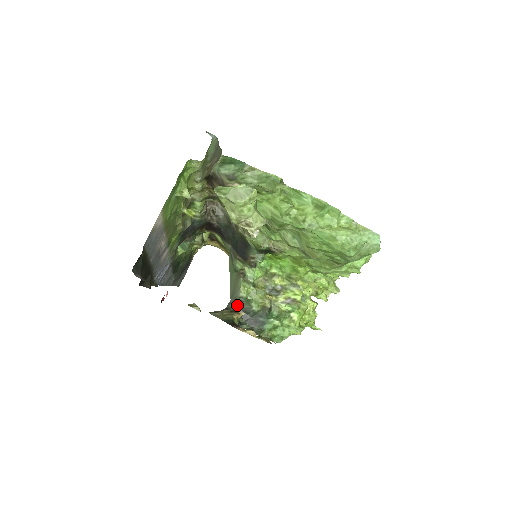
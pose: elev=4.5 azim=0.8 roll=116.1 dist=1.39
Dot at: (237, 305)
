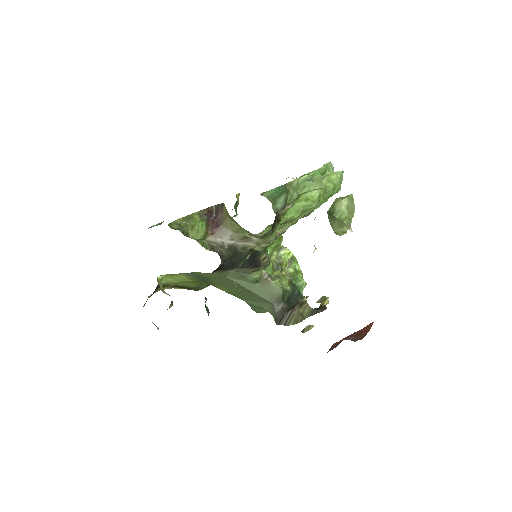
Dot at: (283, 301)
